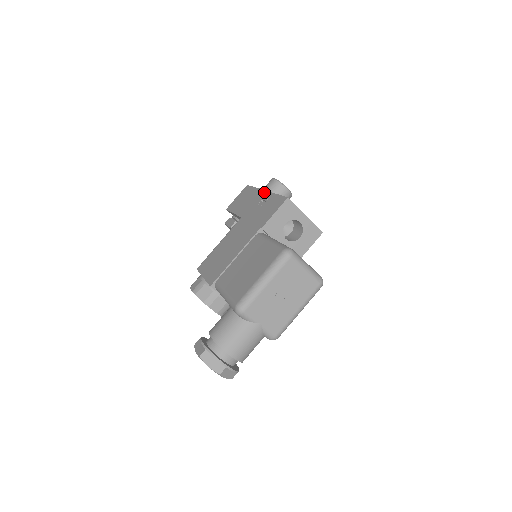
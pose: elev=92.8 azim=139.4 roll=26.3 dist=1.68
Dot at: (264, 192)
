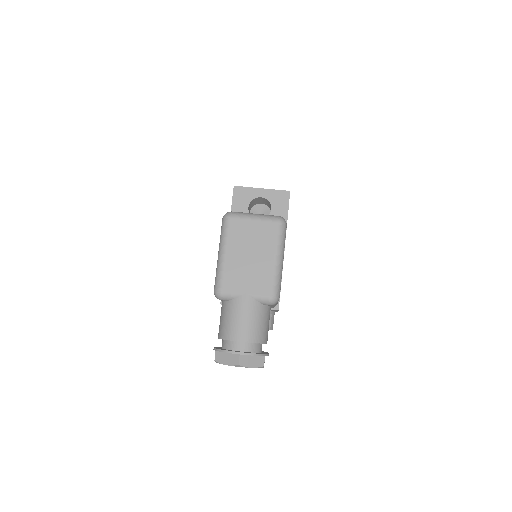
Dot at: occluded
